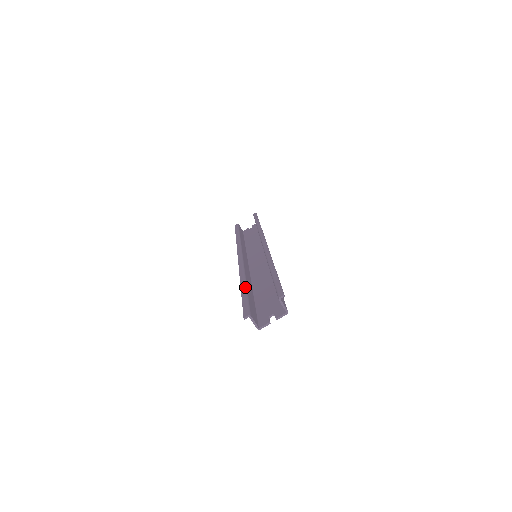
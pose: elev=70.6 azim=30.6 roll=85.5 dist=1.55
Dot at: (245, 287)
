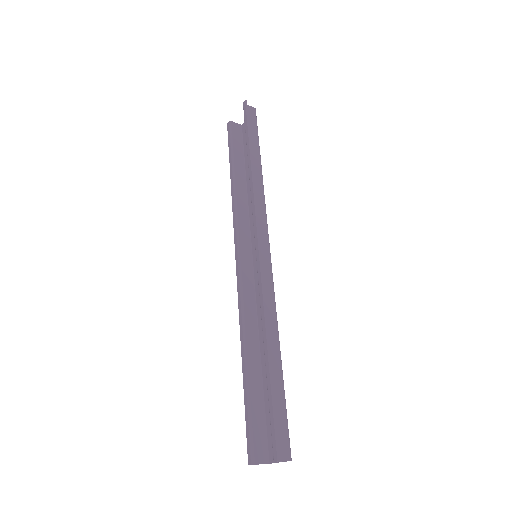
Dot at: (246, 378)
